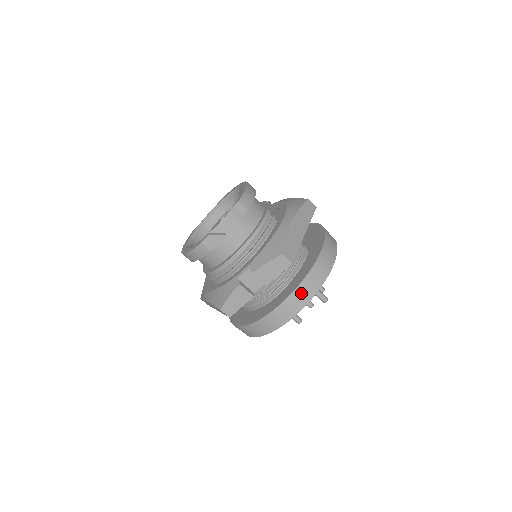
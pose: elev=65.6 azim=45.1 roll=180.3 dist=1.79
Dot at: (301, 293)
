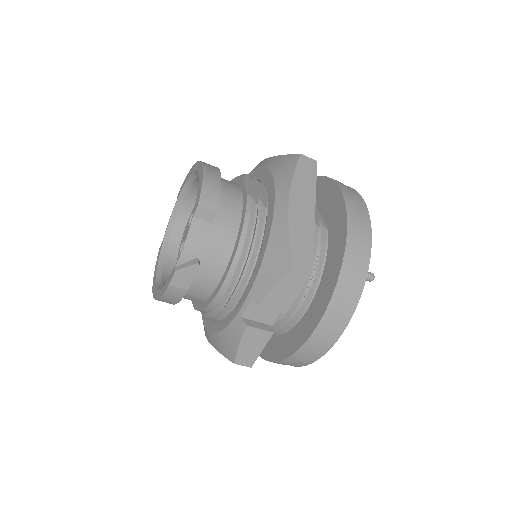
Dot at: (340, 303)
